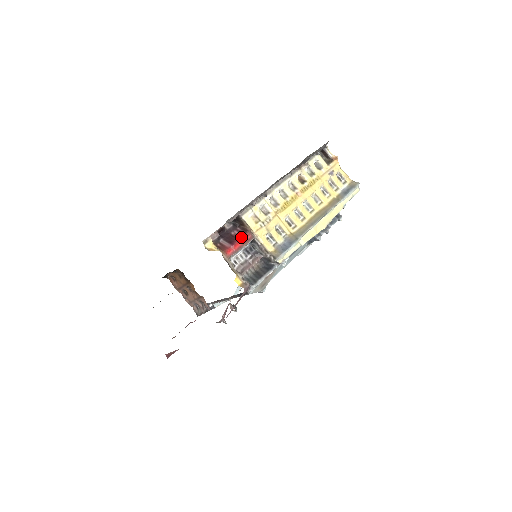
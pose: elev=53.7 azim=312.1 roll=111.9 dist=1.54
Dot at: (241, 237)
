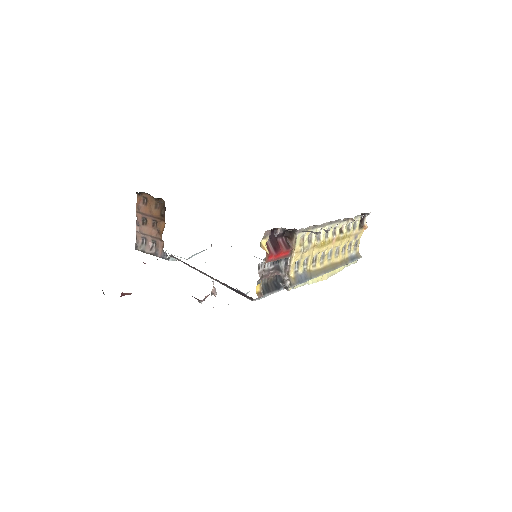
Dot at: (284, 250)
